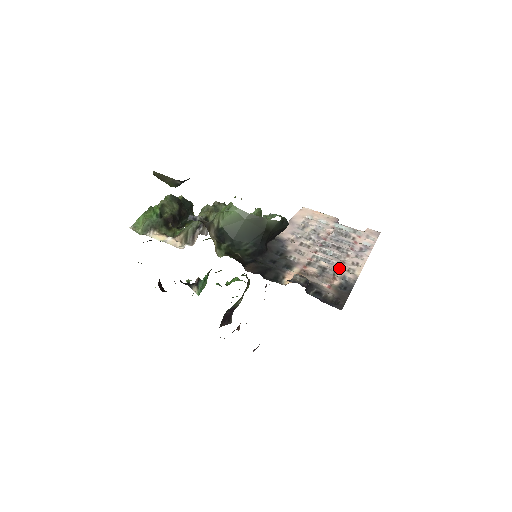
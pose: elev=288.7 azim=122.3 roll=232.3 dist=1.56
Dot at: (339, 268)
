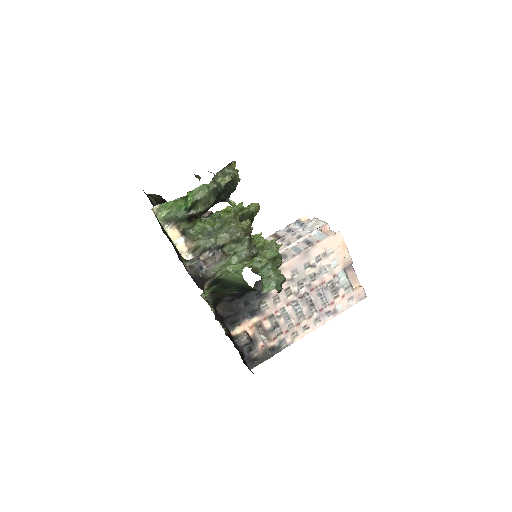
Dot at: (289, 329)
